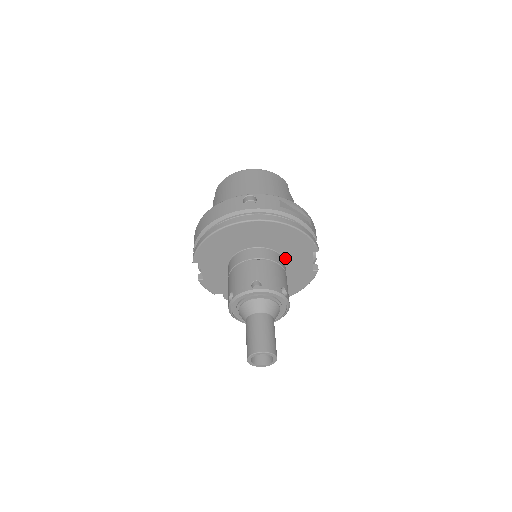
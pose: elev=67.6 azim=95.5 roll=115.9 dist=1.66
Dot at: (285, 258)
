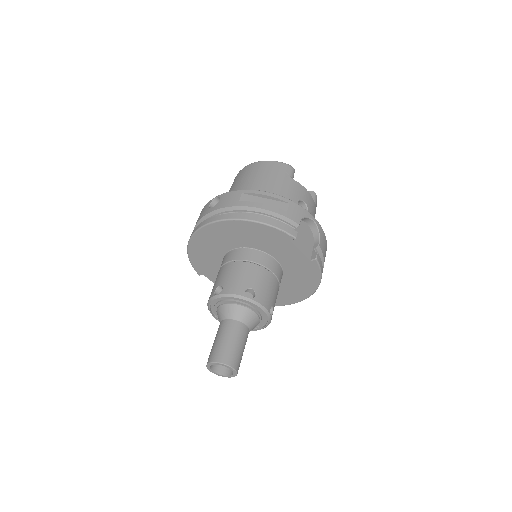
Dot at: (270, 253)
